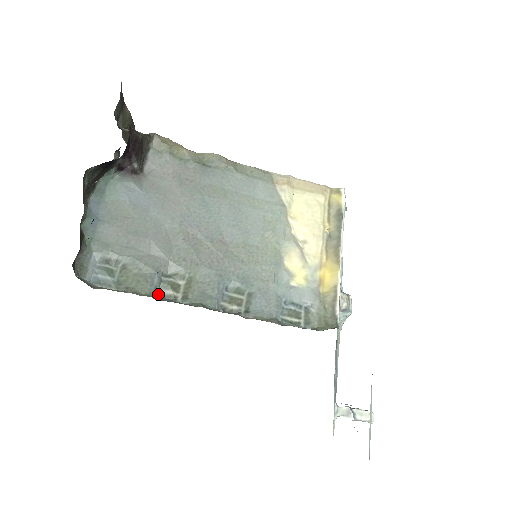
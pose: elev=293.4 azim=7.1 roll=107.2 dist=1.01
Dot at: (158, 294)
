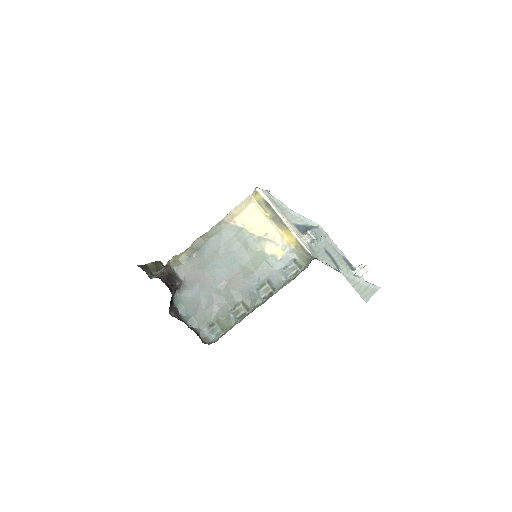
Dot at: (238, 319)
